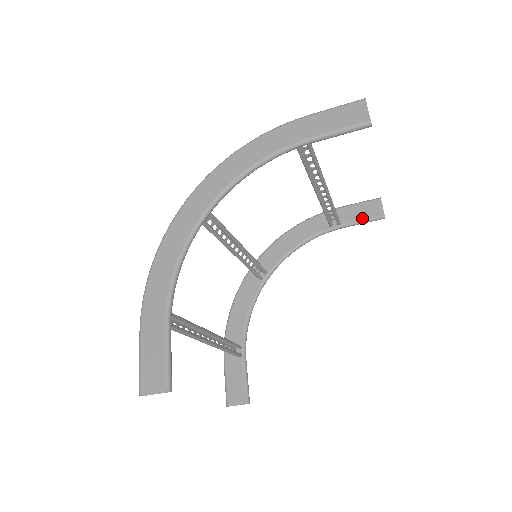
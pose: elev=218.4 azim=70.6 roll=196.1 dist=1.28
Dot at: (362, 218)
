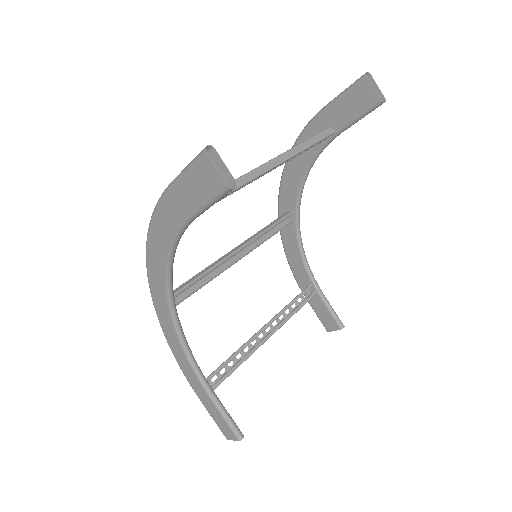
Dot at: (356, 115)
